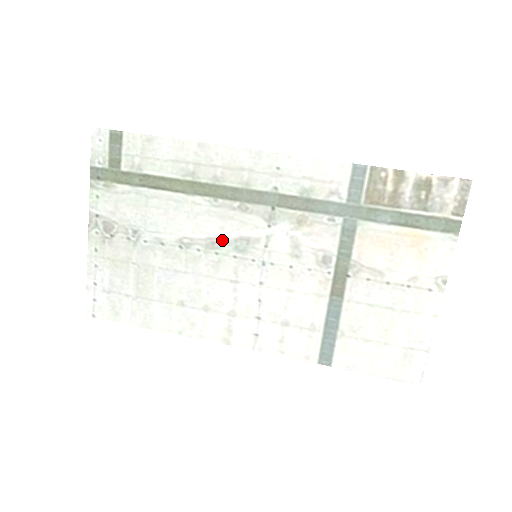
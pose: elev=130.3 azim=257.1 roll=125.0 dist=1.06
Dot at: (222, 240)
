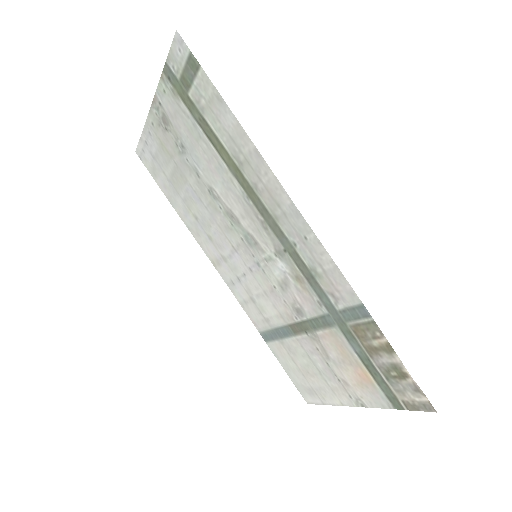
Dot at: (239, 222)
